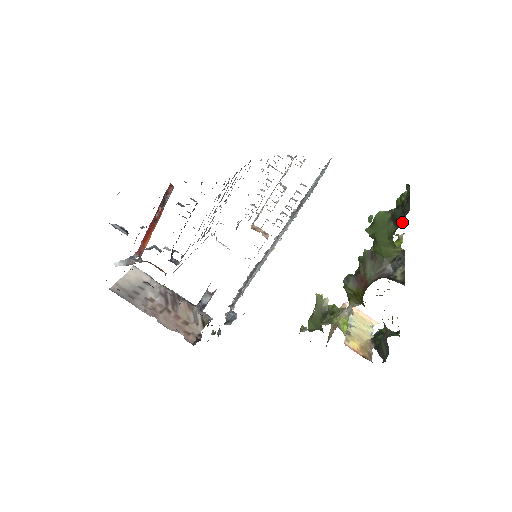
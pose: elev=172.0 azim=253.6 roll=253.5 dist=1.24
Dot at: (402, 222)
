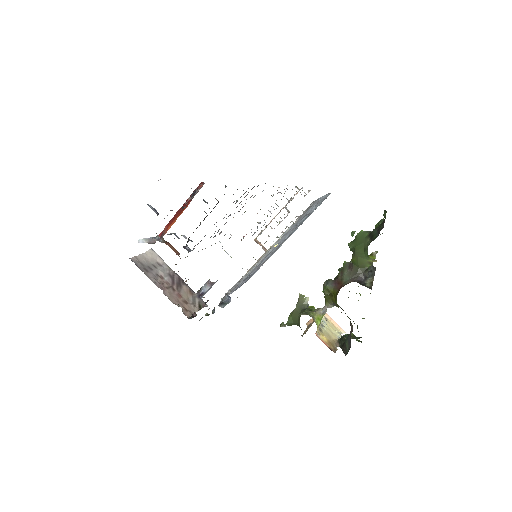
Dot at: (376, 237)
